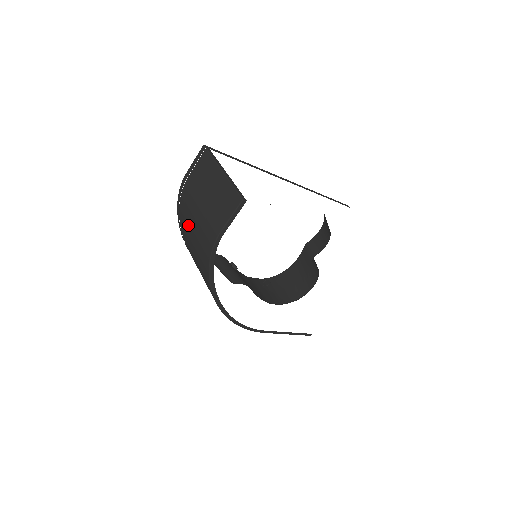
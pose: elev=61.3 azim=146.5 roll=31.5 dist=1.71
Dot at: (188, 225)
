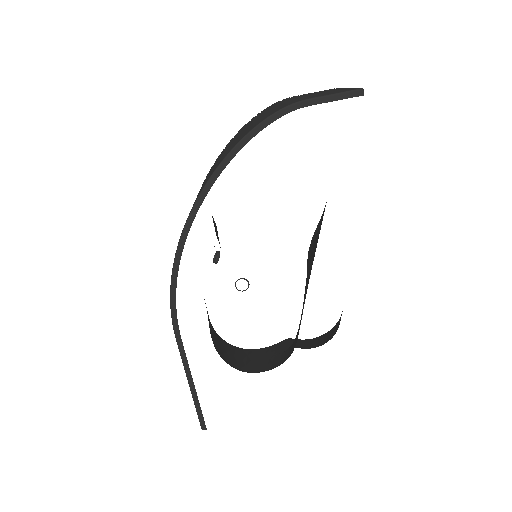
Dot at: (253, 120)
